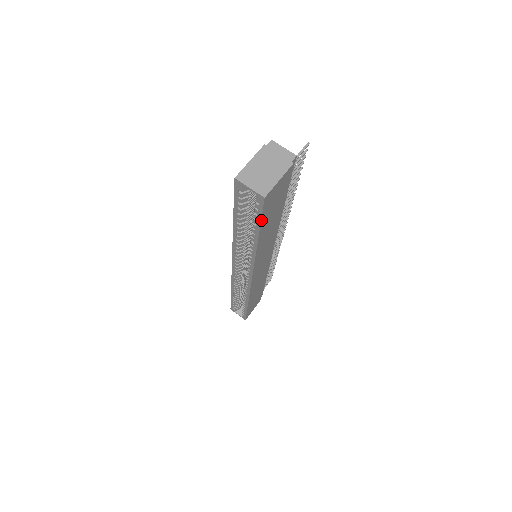
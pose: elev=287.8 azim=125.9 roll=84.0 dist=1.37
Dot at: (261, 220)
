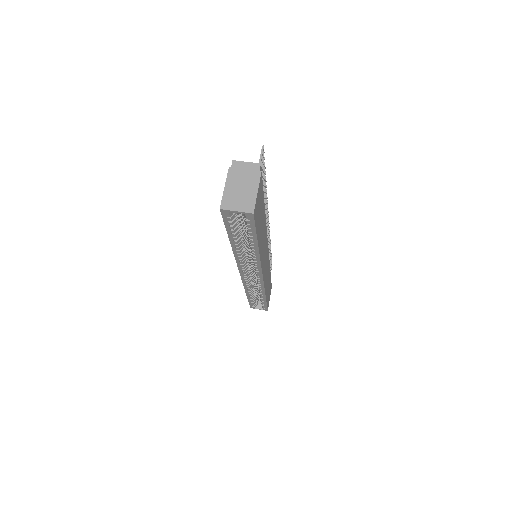
Dot at: (256, 231)
